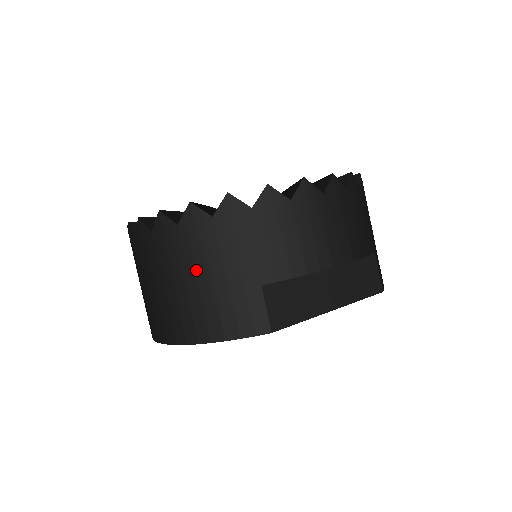
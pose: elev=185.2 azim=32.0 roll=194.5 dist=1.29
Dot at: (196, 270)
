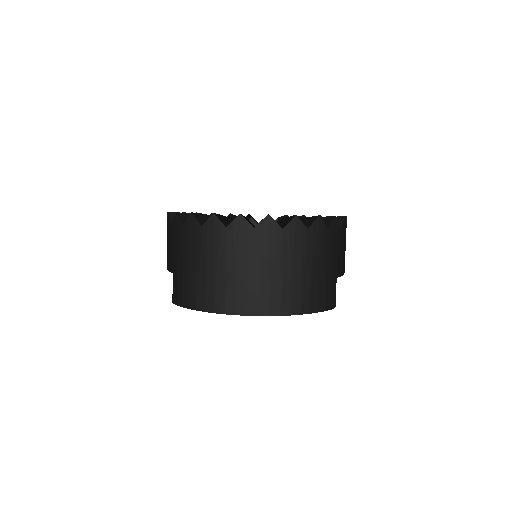
Dot at: (312, 262)
